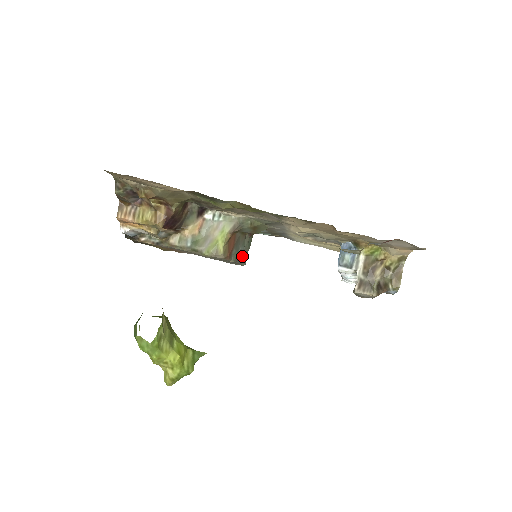
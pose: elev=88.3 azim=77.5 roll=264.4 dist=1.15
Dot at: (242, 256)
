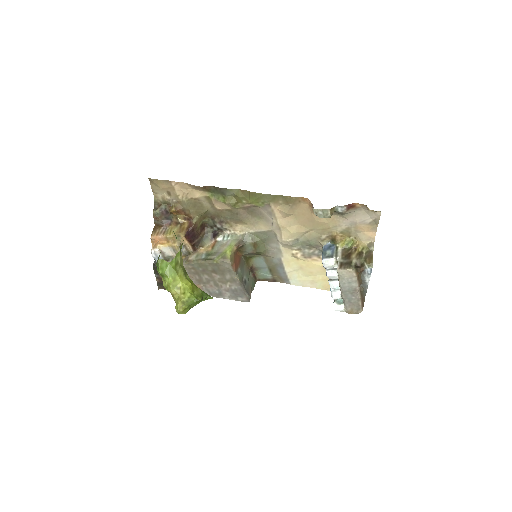
Dot at: (246, 287)
